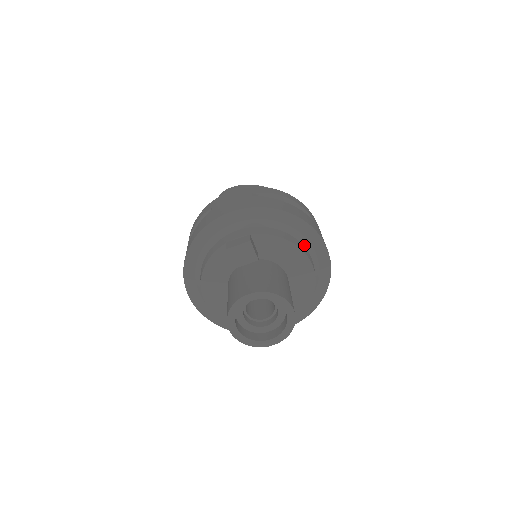
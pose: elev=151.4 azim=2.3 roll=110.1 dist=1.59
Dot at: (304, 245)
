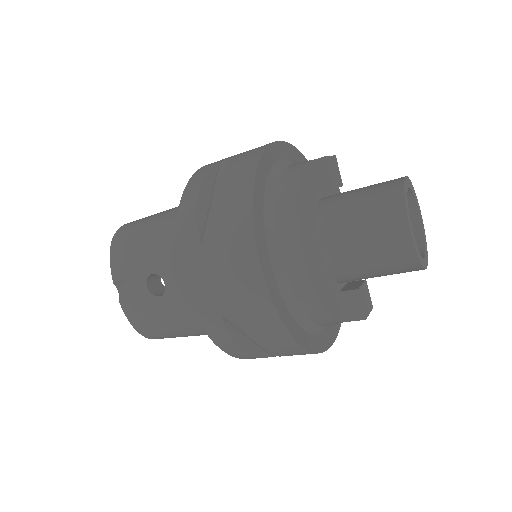
Dot at: occluded
